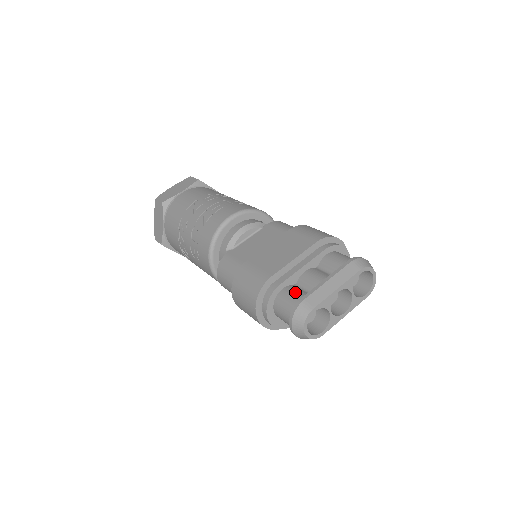
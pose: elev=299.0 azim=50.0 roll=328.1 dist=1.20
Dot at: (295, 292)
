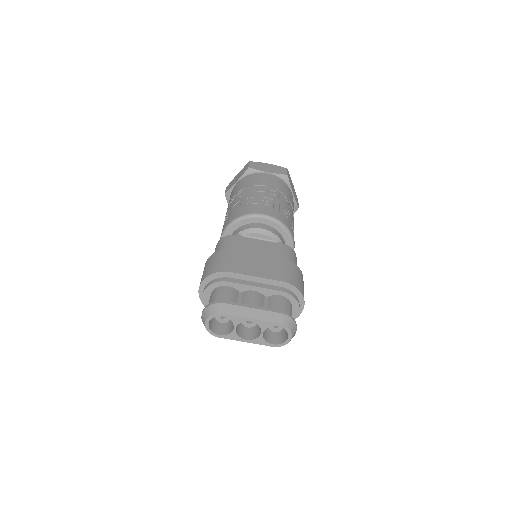
Dot at: (230, 295)
